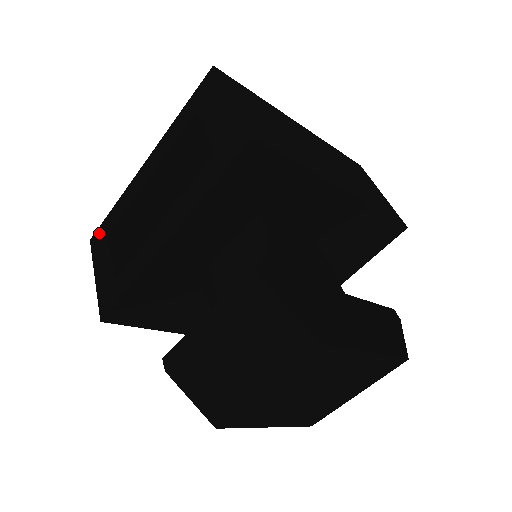
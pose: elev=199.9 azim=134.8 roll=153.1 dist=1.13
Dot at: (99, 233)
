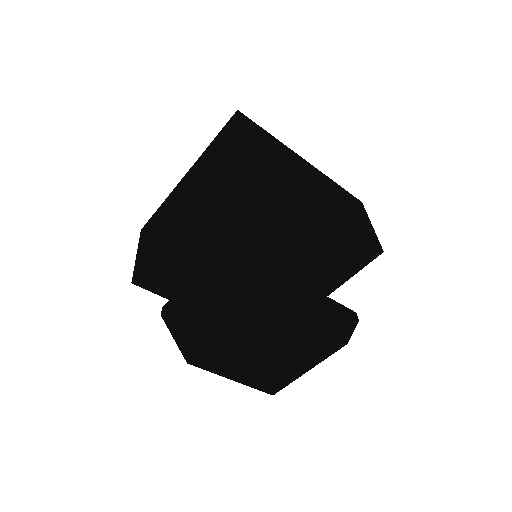
Dot at: (147, 224)
